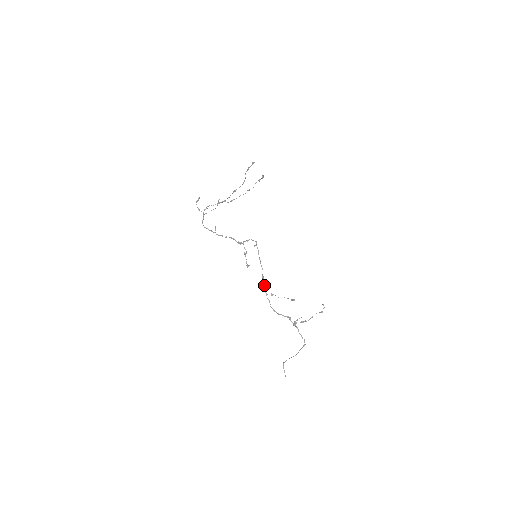
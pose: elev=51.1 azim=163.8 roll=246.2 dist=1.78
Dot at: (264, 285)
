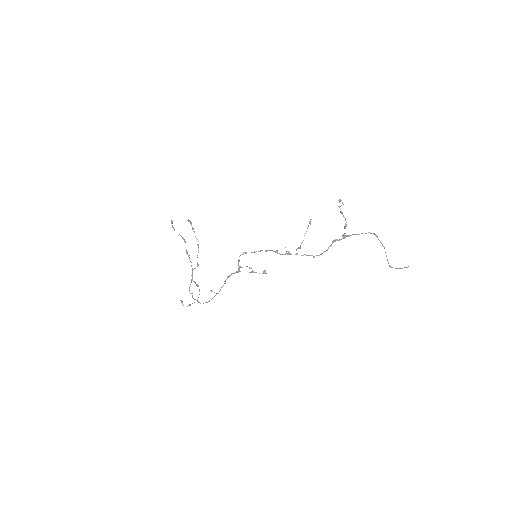
Dot at: occluded
